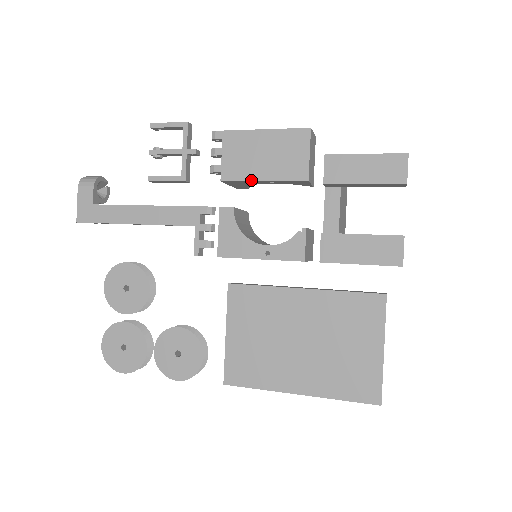
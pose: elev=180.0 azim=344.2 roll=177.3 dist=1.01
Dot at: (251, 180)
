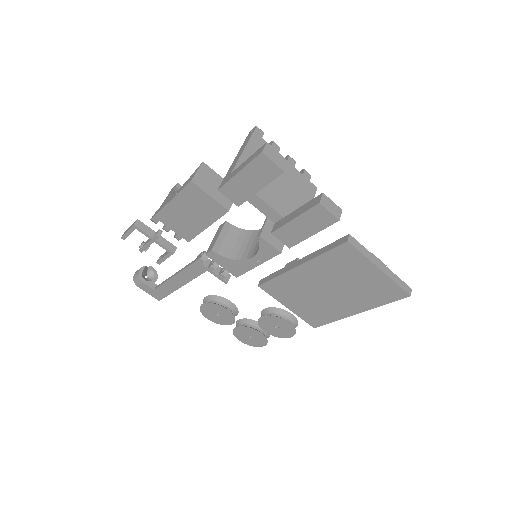
Dot at: (201, 231)
